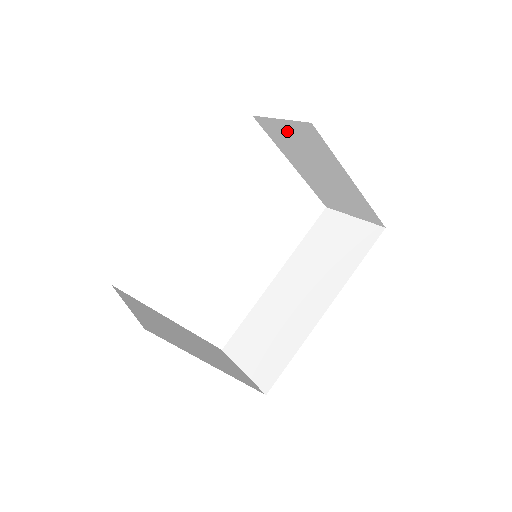
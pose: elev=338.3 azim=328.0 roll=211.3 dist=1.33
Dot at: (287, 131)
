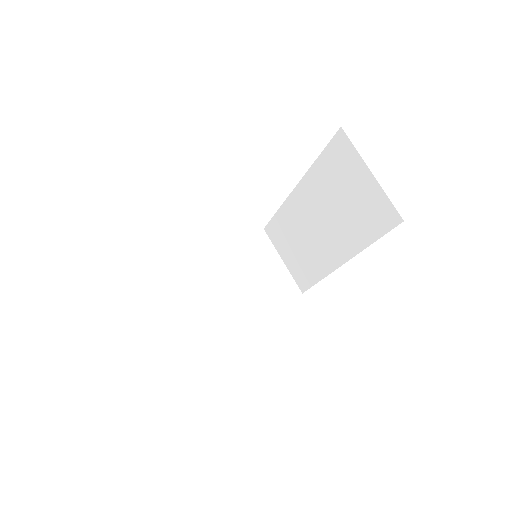
Dot at: occluded
